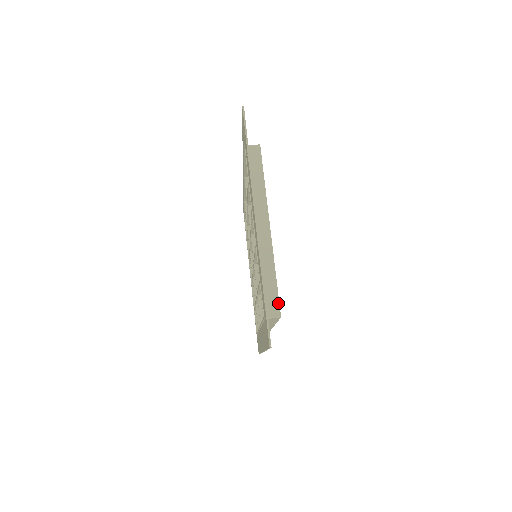
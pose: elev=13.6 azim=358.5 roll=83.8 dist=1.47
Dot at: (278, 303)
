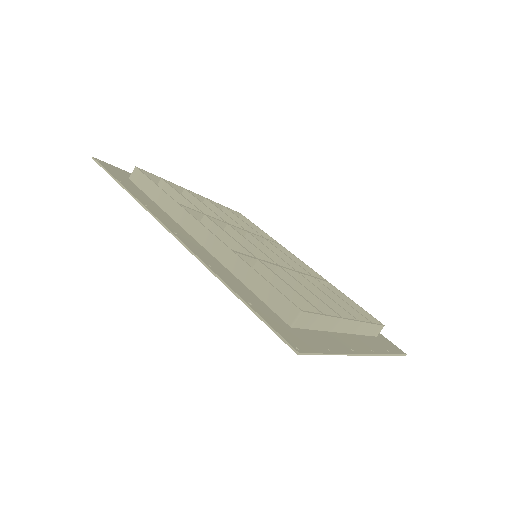
Dot at: (380, 326)
